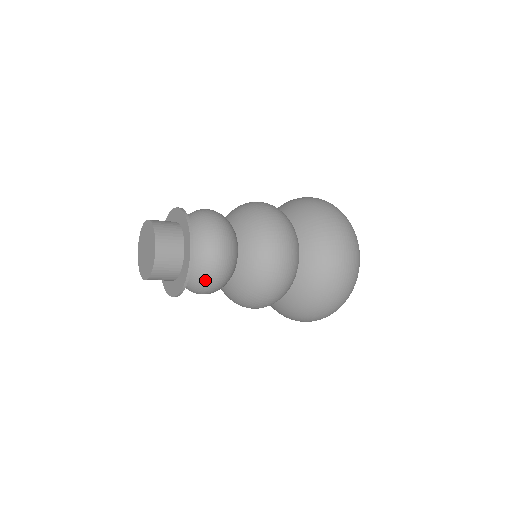
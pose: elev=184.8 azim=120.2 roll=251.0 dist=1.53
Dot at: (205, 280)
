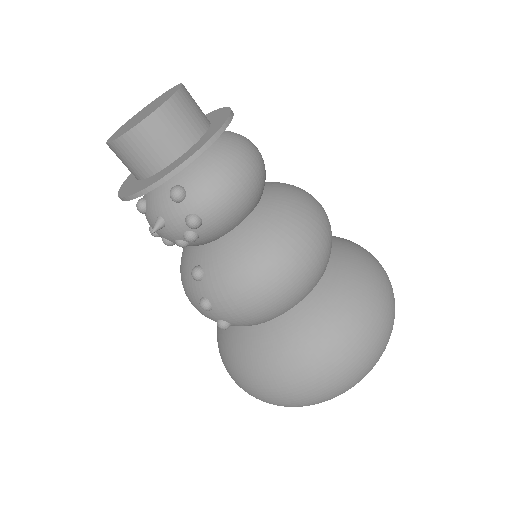
Dot at: (245, 146)
